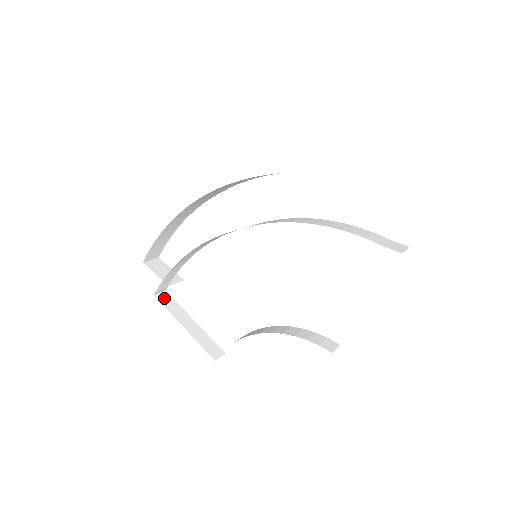
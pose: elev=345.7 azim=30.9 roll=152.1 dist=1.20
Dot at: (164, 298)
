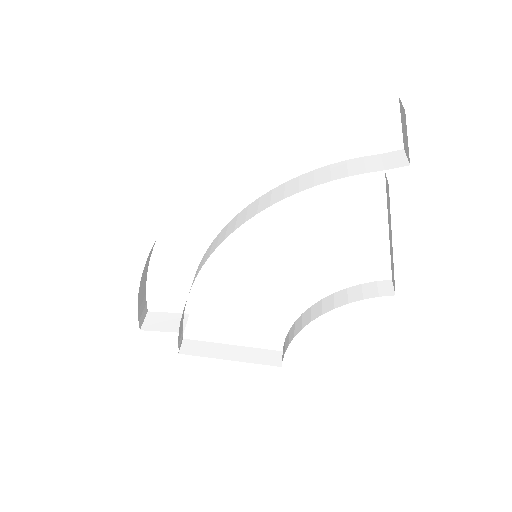
Dot at: (189, 348)
